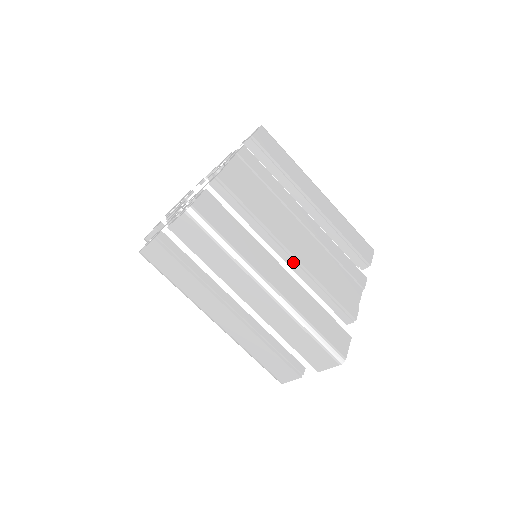
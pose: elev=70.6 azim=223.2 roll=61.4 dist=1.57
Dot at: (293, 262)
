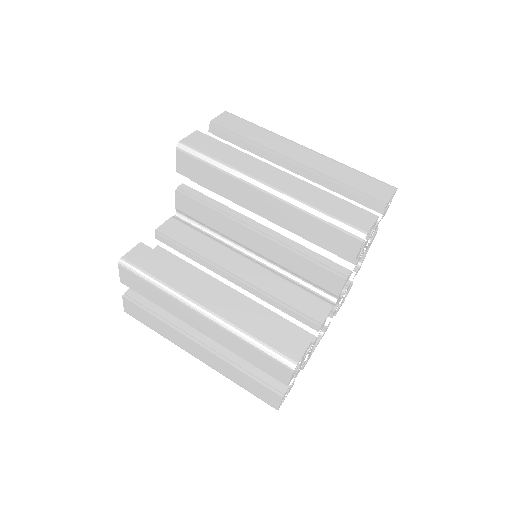
Dot at: occluded
